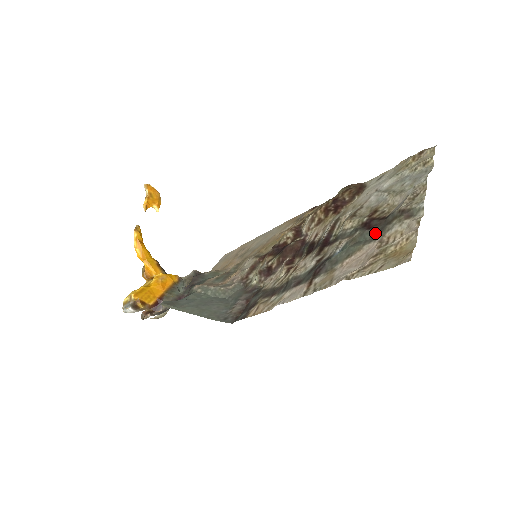
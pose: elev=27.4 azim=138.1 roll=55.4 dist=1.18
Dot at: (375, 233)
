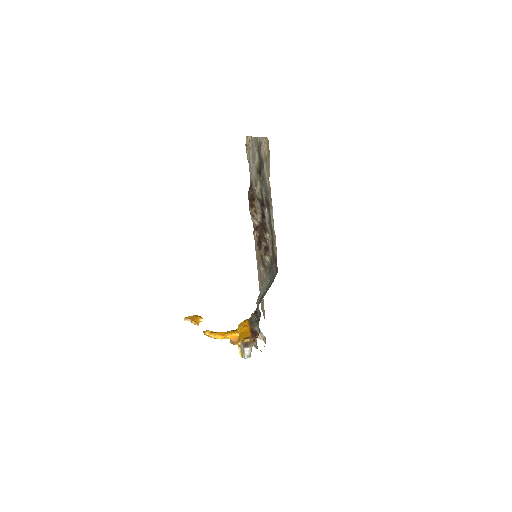
Dot at: (263, 167)
